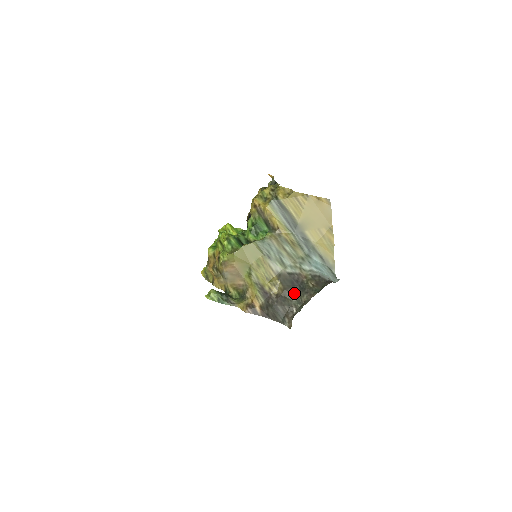
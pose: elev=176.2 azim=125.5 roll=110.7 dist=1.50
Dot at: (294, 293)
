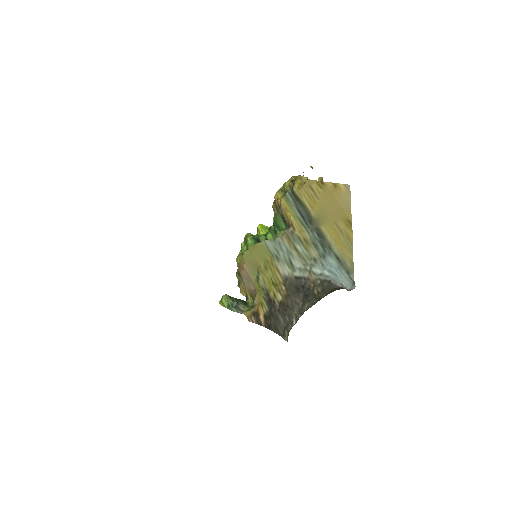
Dot at: (297, 301)
